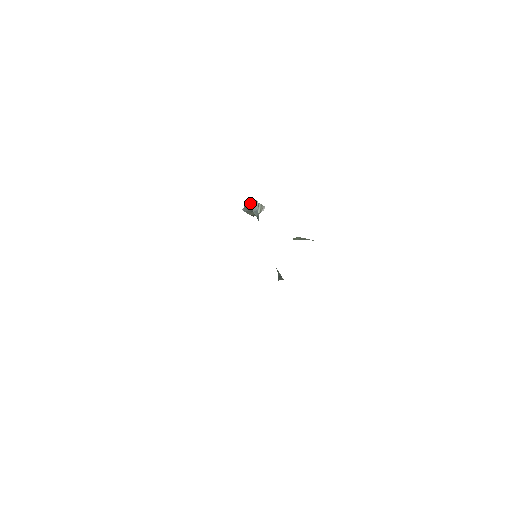
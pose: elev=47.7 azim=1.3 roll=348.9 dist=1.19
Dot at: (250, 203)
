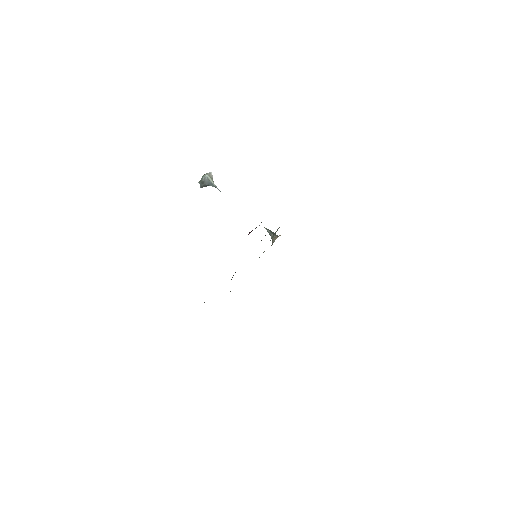
Dot at: (202, 183)
